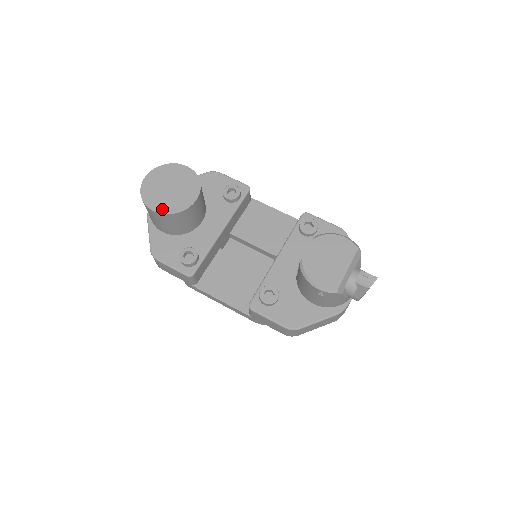
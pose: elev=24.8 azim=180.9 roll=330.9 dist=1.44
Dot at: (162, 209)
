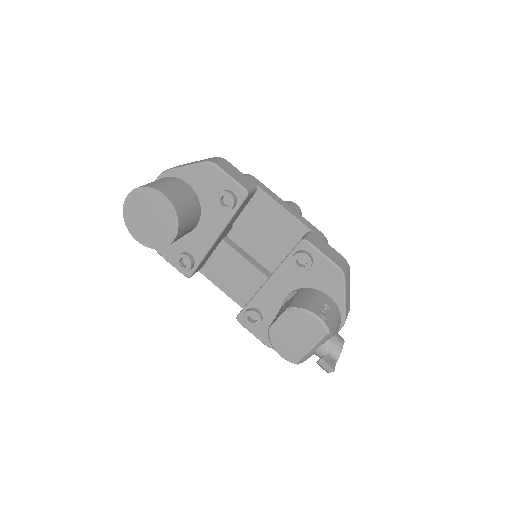
Dot at: (144, 241)
